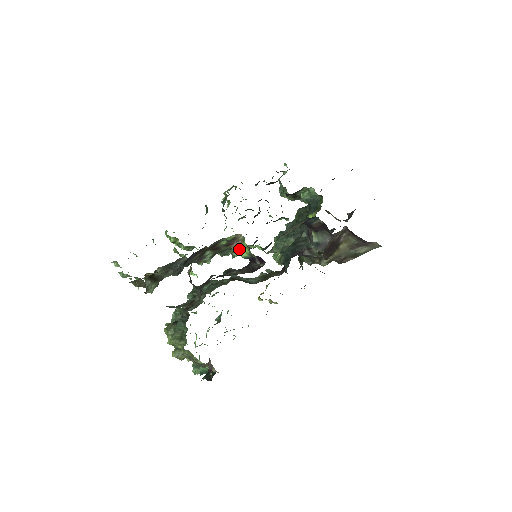
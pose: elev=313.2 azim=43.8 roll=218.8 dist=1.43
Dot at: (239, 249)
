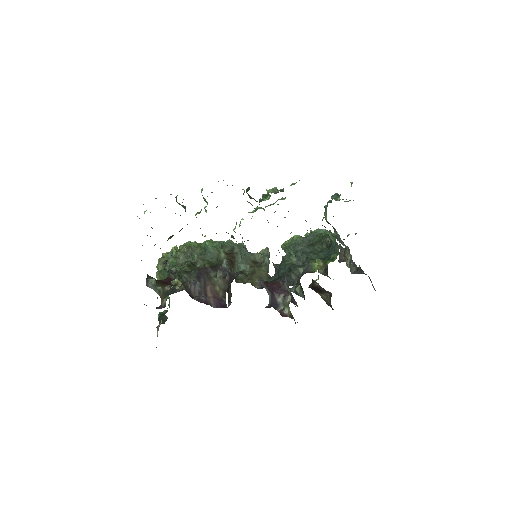
Dot at: occluded
